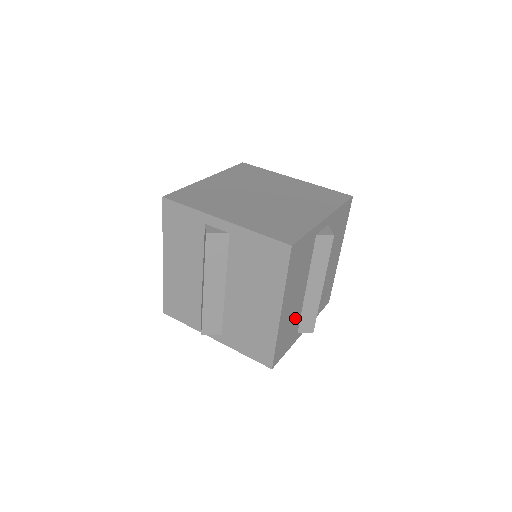
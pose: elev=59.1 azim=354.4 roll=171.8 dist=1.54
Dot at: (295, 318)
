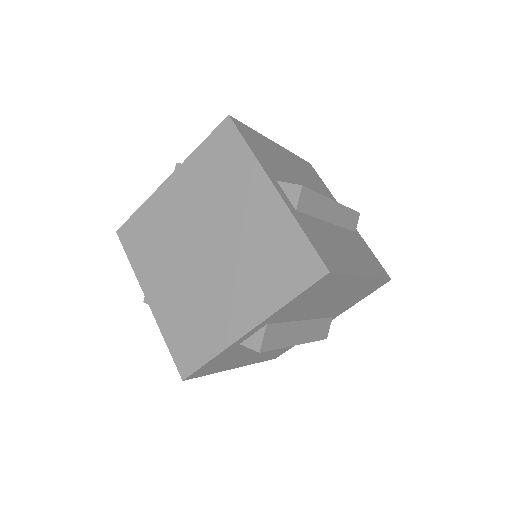
Dot at: occluded
